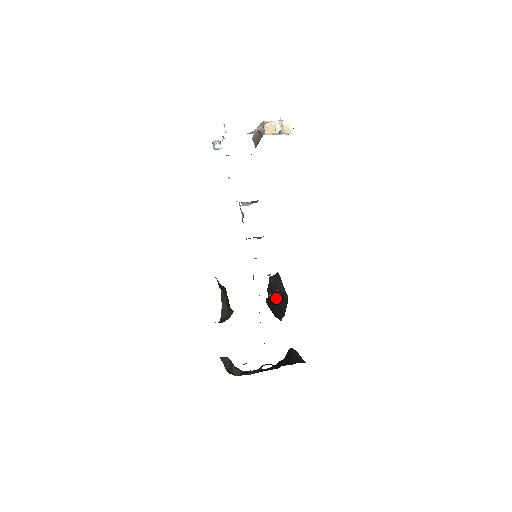
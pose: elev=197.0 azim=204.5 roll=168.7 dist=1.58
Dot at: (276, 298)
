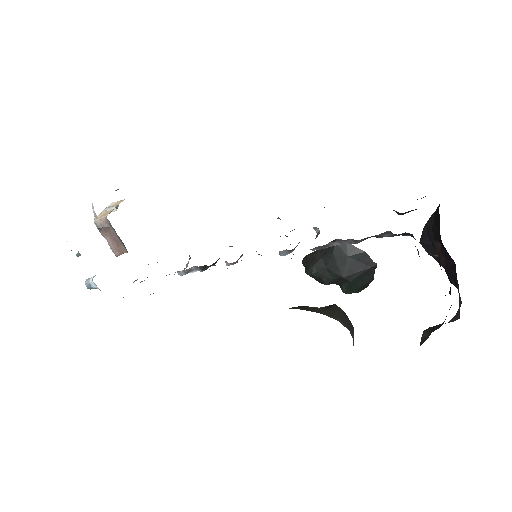
Dot at: (338, 264)
